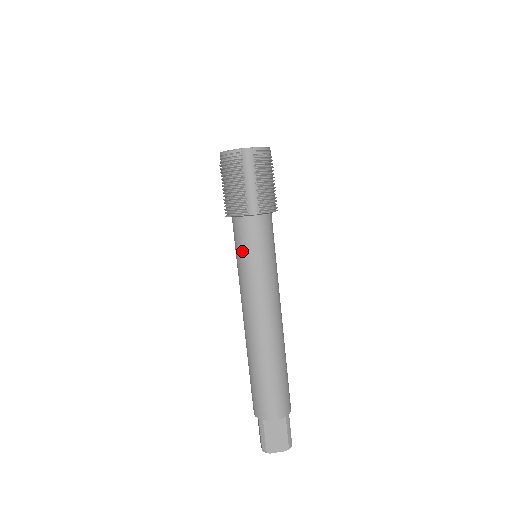
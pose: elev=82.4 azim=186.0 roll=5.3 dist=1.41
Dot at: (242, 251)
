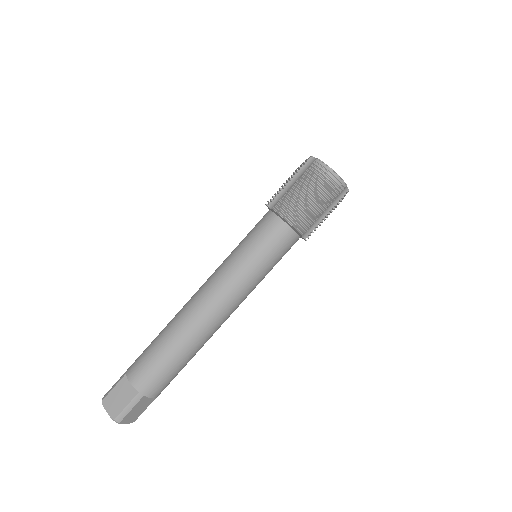
Dot at: (266, 254)
